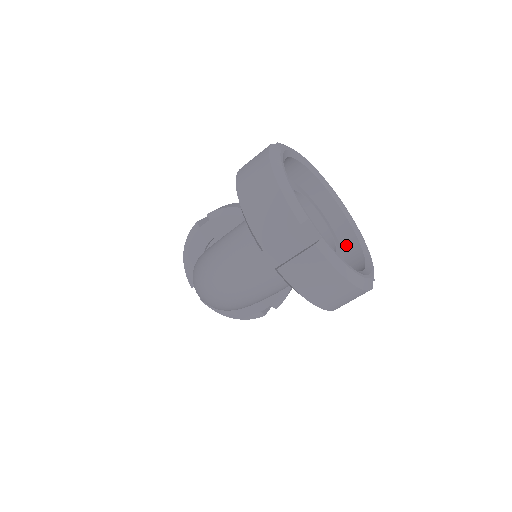
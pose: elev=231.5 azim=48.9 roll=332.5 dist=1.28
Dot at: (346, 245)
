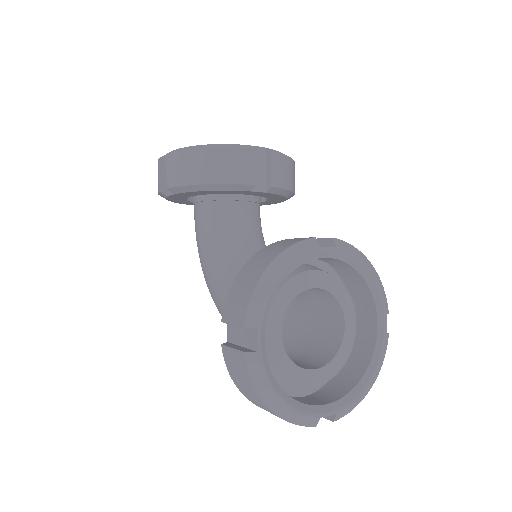
Dot at: (351, 276)
